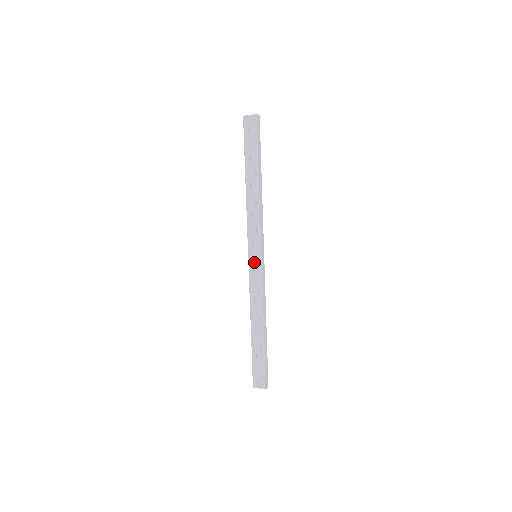
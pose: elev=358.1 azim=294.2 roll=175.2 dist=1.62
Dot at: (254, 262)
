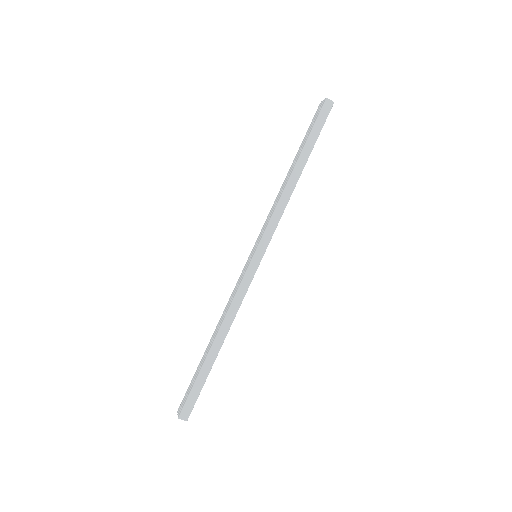
Dot at: (248, 260)
